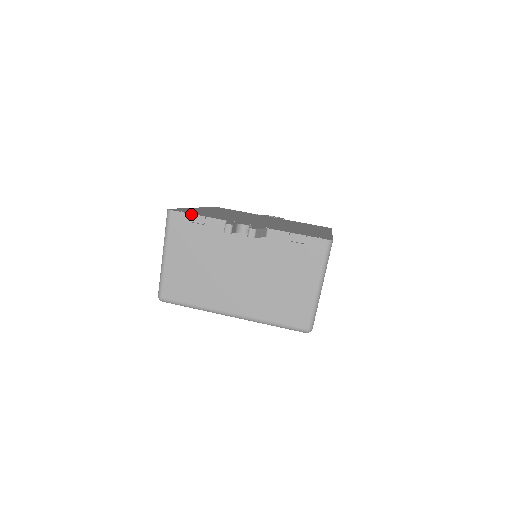
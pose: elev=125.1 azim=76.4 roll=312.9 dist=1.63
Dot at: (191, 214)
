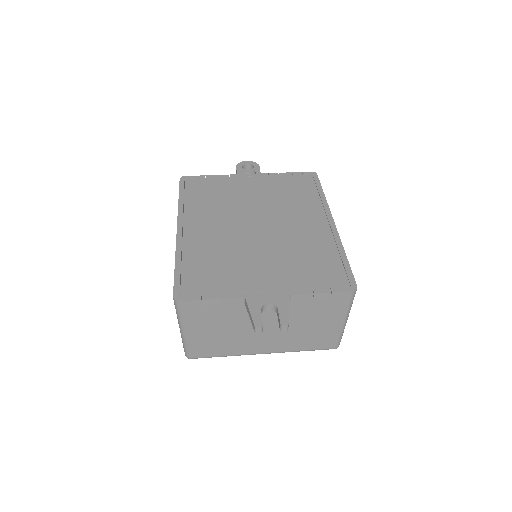
Dot at: (203, 300)
